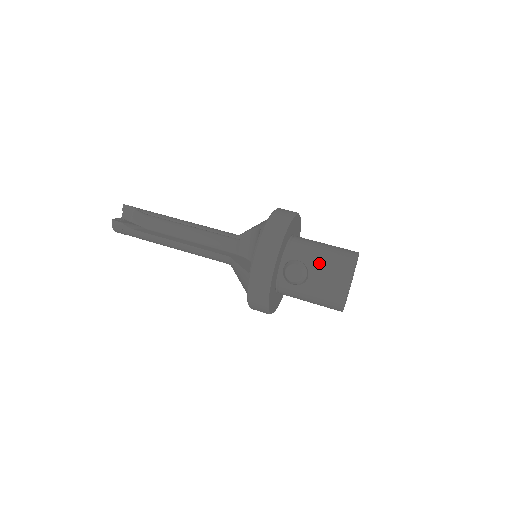
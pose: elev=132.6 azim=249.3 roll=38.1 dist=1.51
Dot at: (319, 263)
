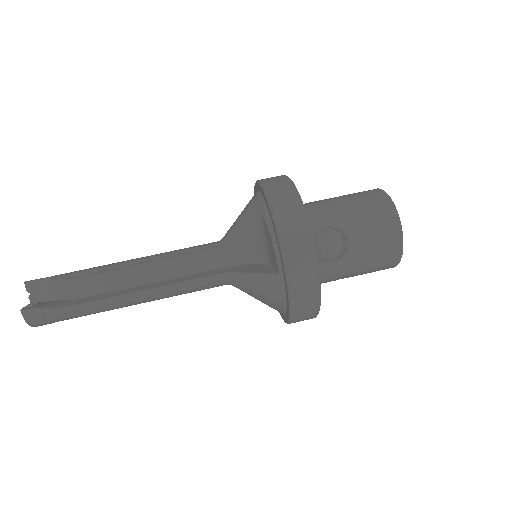
Dot at: (352, 218)
